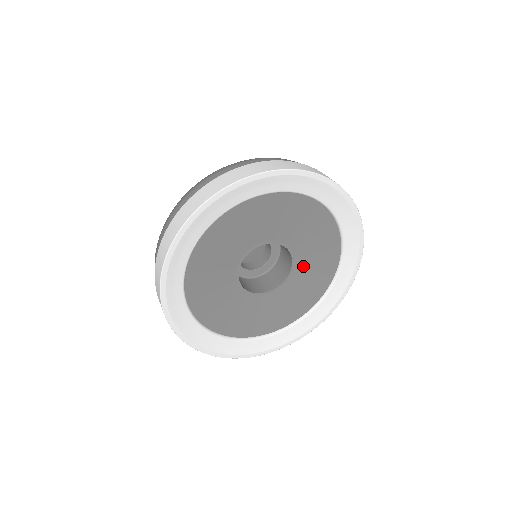
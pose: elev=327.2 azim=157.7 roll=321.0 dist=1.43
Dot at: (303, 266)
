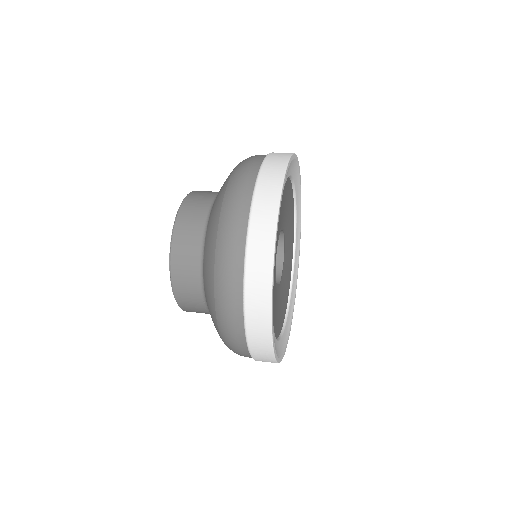
Dot at: (286, 225)
